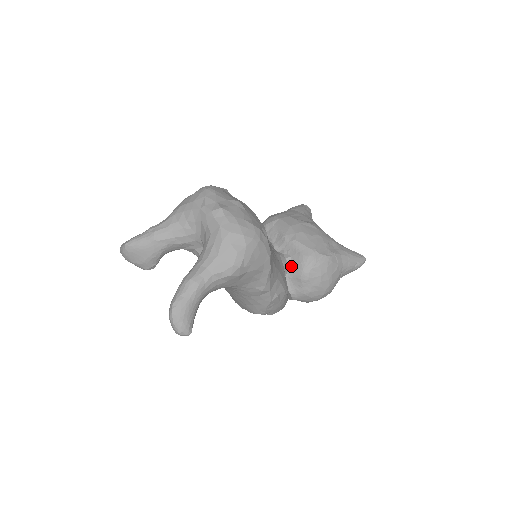
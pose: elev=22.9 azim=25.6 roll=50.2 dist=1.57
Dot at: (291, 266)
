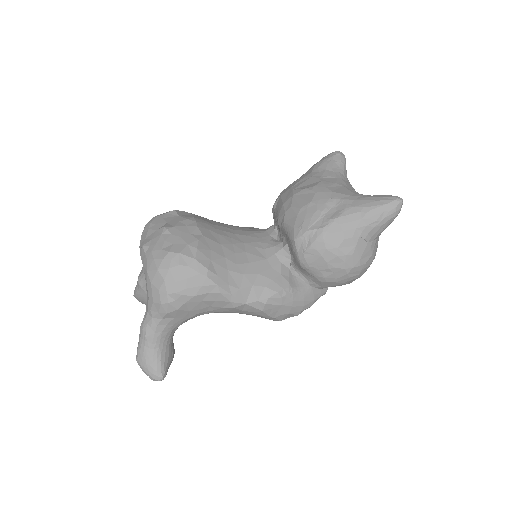
Dot at: (290, 255)
